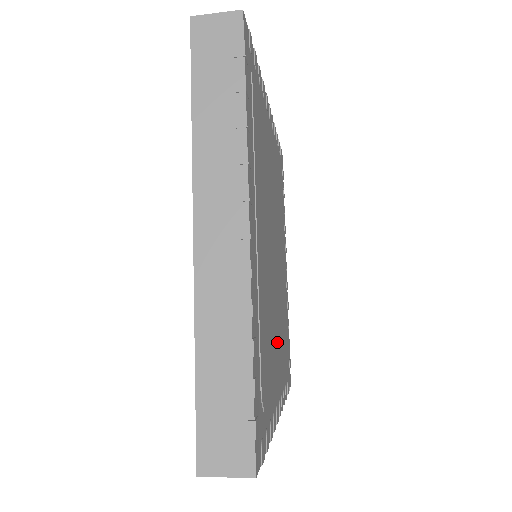
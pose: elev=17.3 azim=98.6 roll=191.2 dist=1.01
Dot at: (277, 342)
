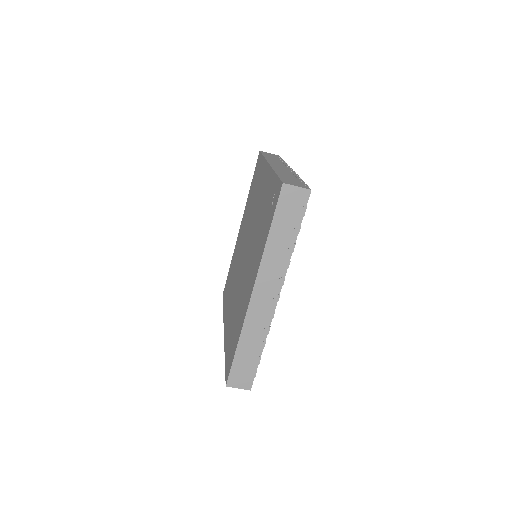
Dot at: occluded
